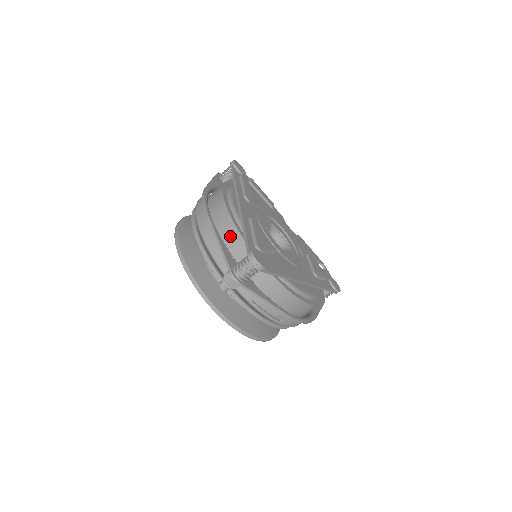
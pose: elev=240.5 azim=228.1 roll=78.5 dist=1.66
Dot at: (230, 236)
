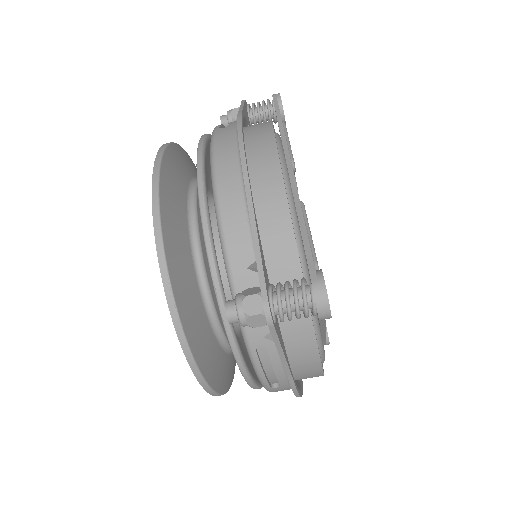
Dot at: (271, 222)
